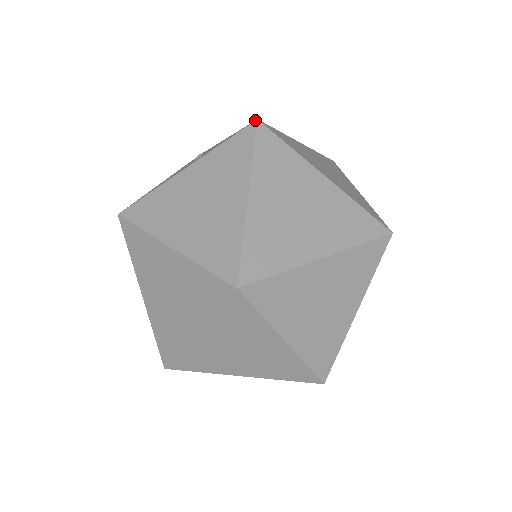
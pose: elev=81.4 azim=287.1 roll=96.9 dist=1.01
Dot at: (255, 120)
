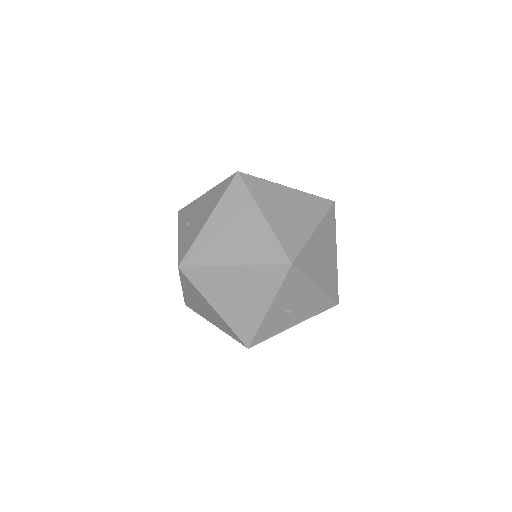
Dot at: occluded
